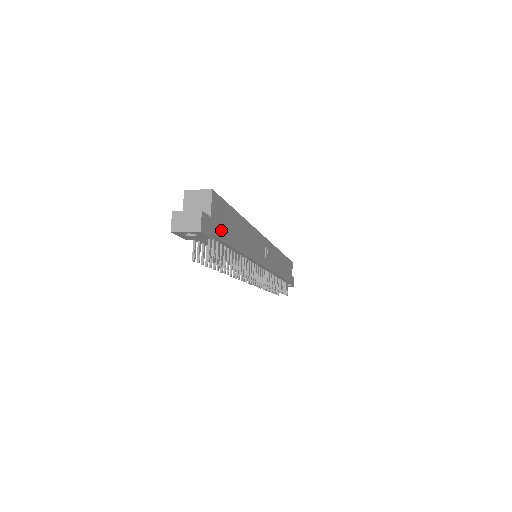
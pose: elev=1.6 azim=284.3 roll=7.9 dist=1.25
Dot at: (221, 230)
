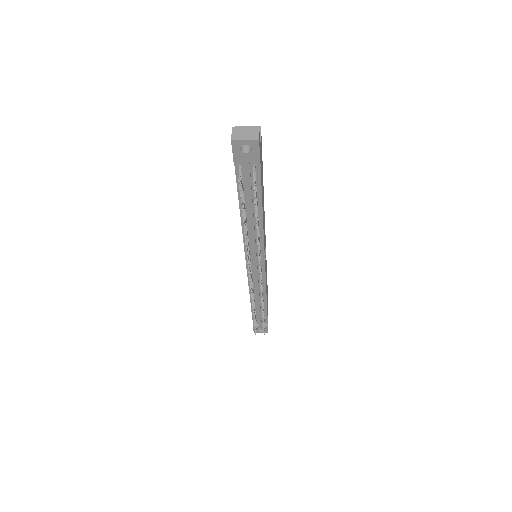
Dot at: (261, 168)
